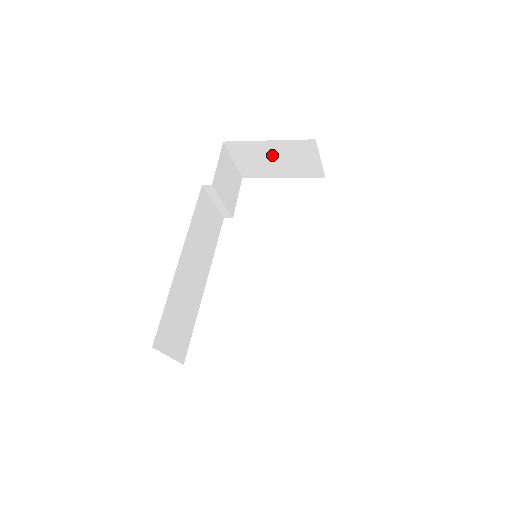
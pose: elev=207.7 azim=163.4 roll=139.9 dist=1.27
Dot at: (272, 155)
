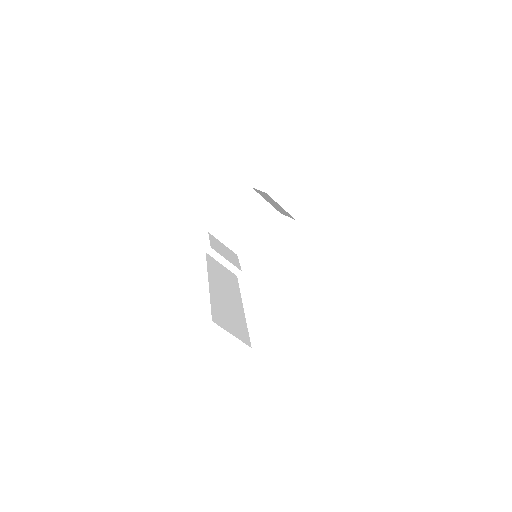
Dot at: (240, 220)
